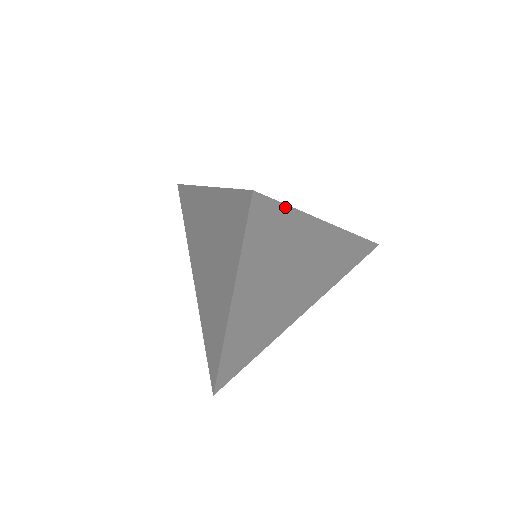
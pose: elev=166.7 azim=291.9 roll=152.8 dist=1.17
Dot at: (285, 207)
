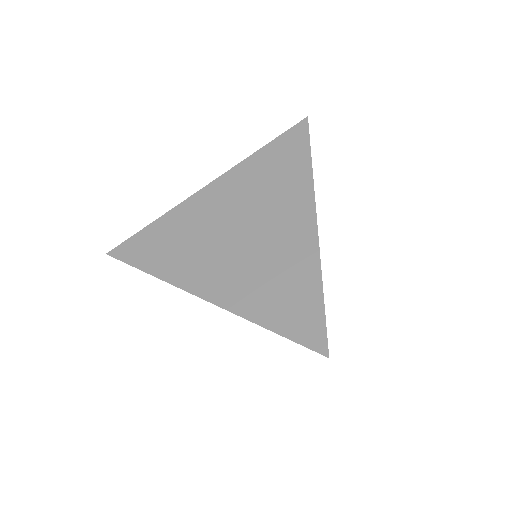
Dot at: occluded
